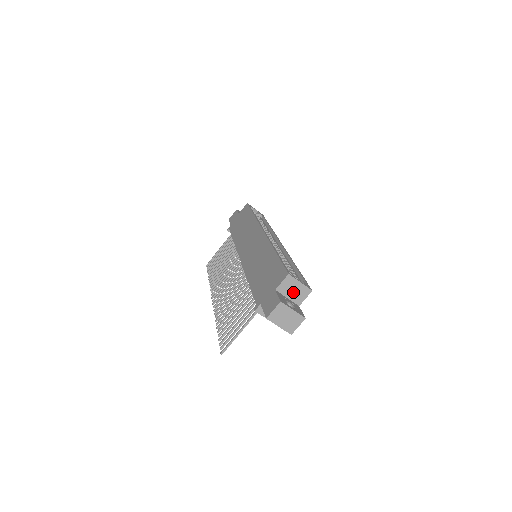
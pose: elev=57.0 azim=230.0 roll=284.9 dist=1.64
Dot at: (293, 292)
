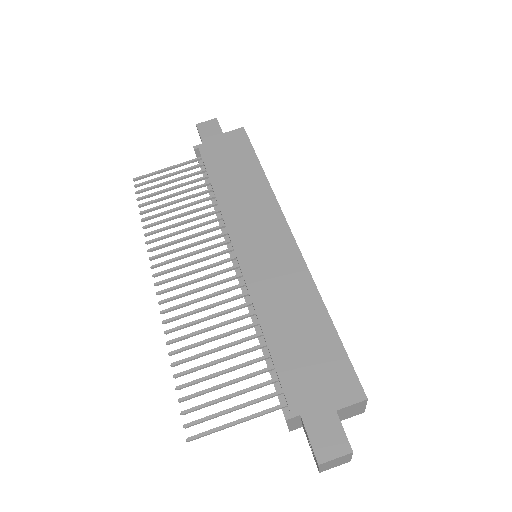
Dot at: (348, 412)
